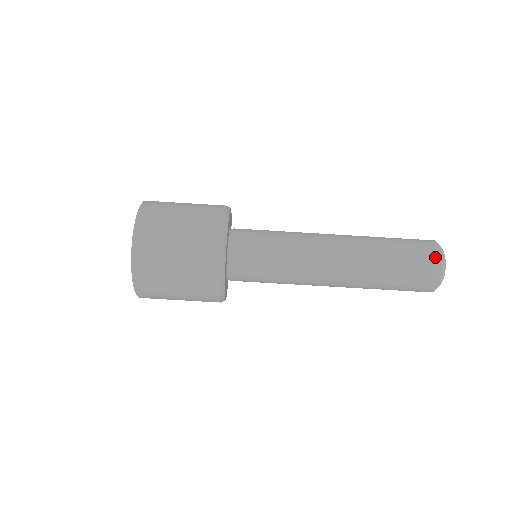
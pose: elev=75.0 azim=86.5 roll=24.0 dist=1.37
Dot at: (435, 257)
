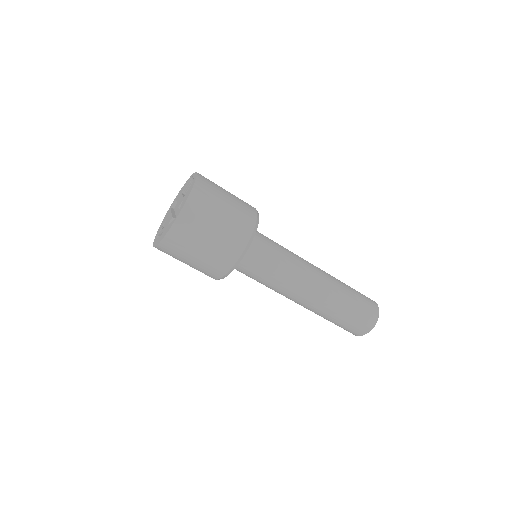
Dot at: (375, 306)
